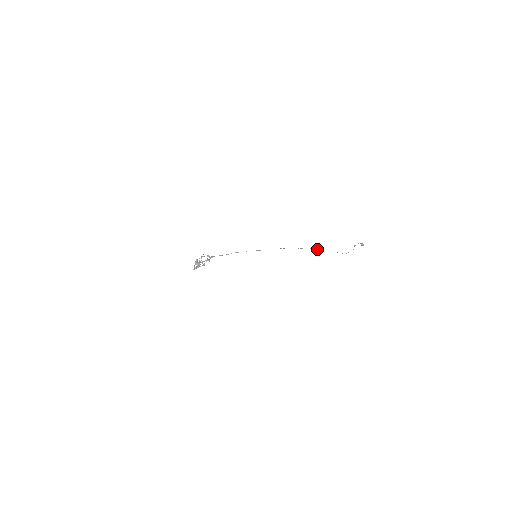
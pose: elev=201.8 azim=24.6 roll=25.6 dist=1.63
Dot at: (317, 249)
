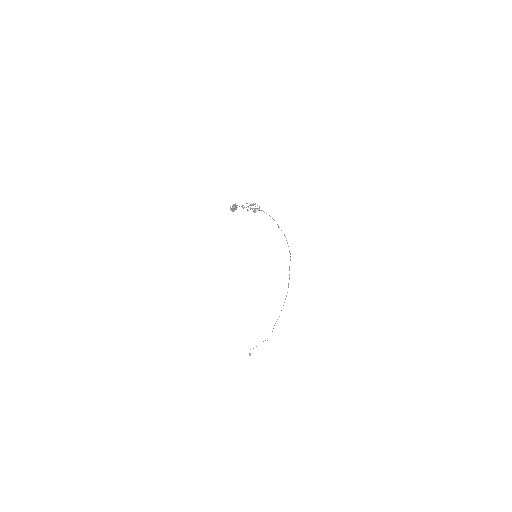
Dot at: (285, 299)
